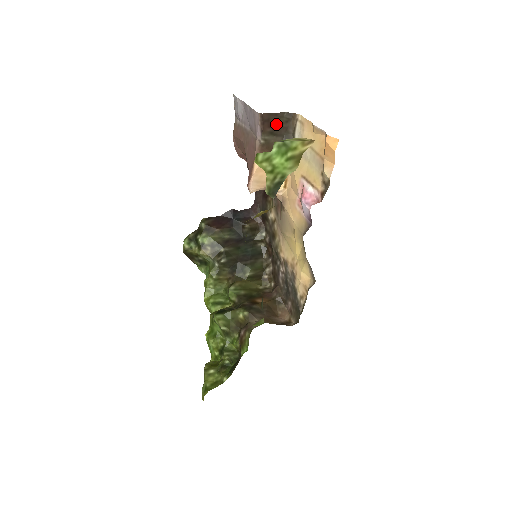
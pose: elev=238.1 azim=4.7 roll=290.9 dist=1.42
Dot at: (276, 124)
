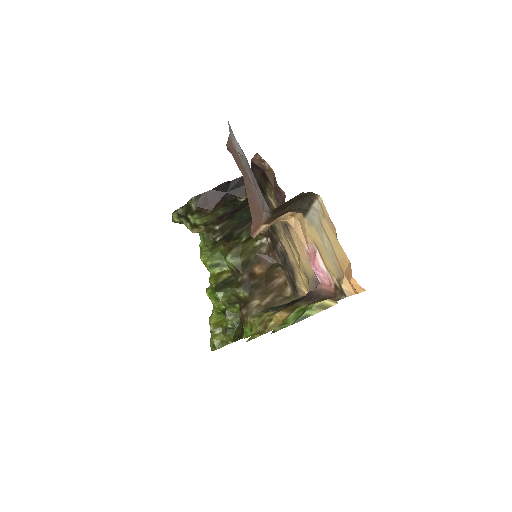
Dot at: (289, 203)
